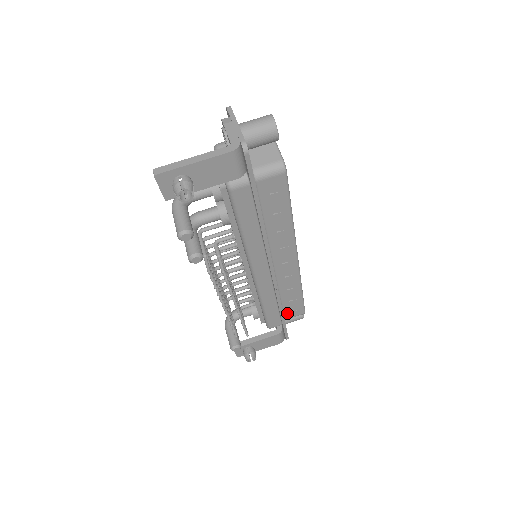
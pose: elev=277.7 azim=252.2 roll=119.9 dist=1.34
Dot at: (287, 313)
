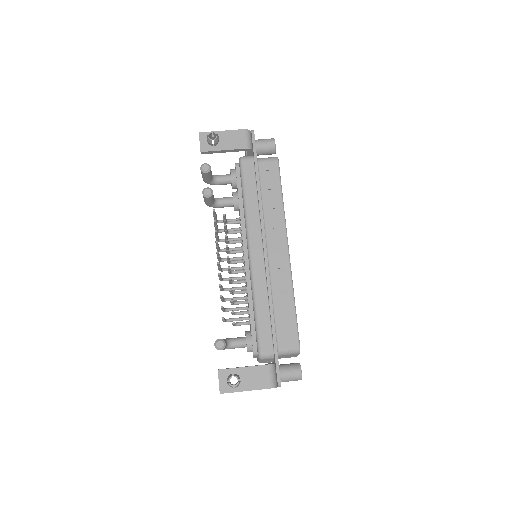
Dot at: (280, 337)
